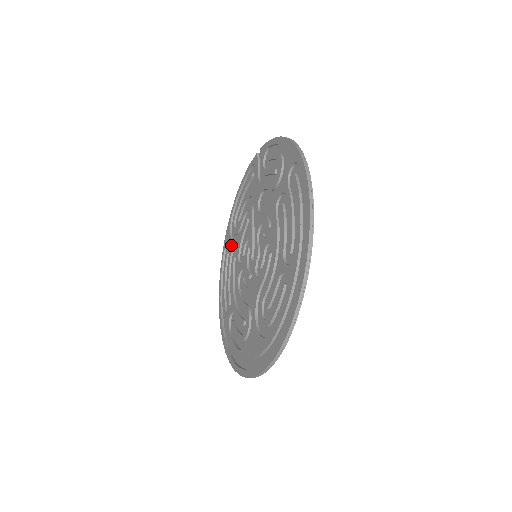
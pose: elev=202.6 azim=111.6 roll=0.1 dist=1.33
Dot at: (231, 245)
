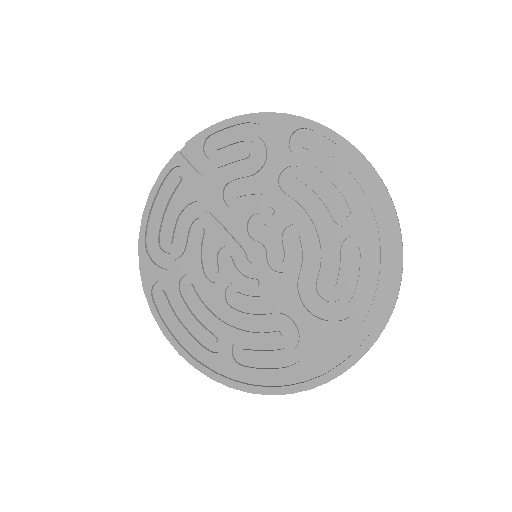
Dot at: (171, 276)
